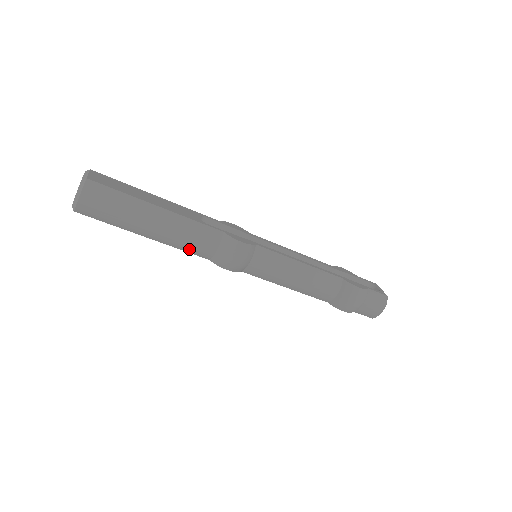
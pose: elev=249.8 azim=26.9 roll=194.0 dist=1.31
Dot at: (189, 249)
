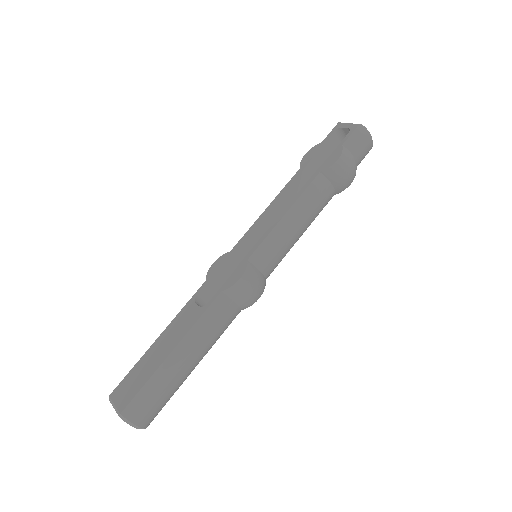
Dot at: (224, 330)
